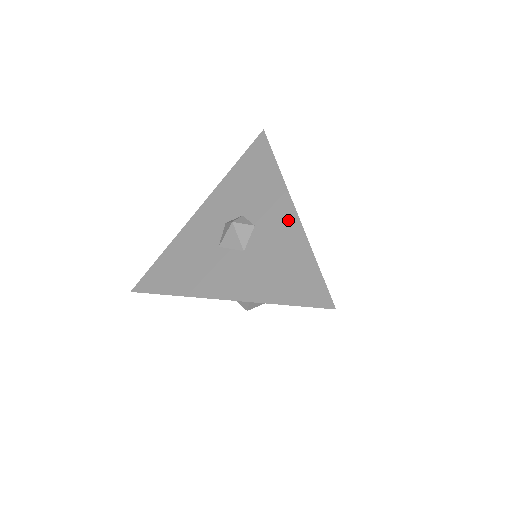
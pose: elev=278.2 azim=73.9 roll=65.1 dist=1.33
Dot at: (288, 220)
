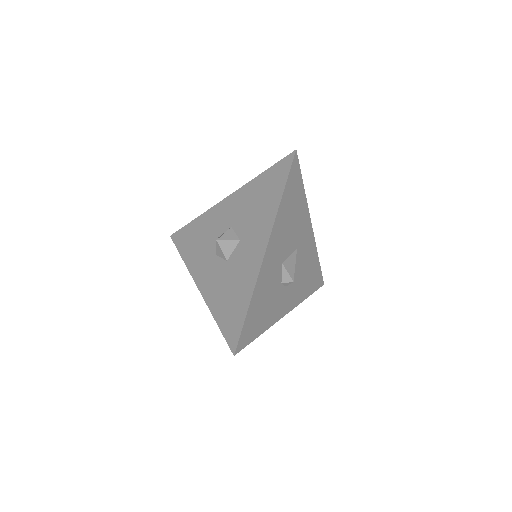
Dot at: occluded
